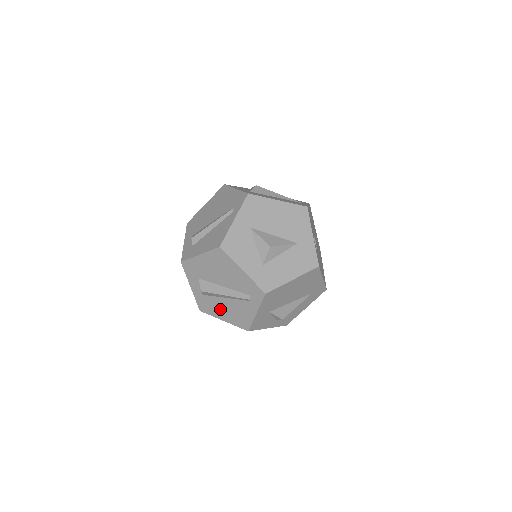
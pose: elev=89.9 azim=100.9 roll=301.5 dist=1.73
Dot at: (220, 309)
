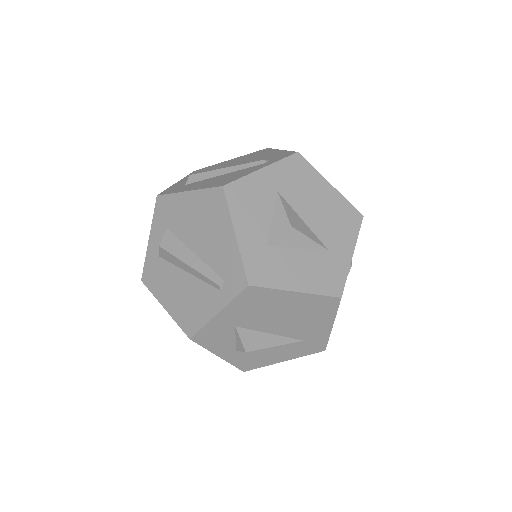
Dot at: (170, 287)
